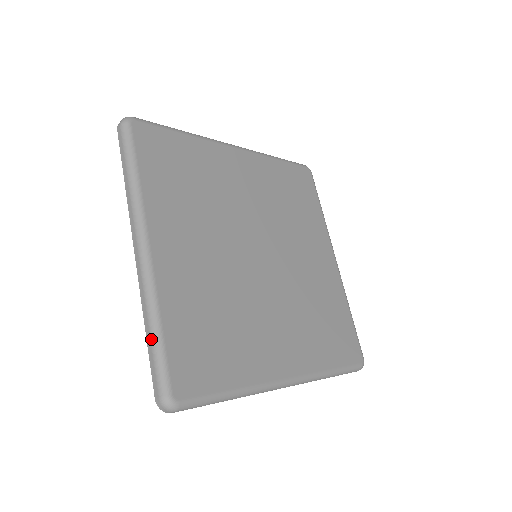
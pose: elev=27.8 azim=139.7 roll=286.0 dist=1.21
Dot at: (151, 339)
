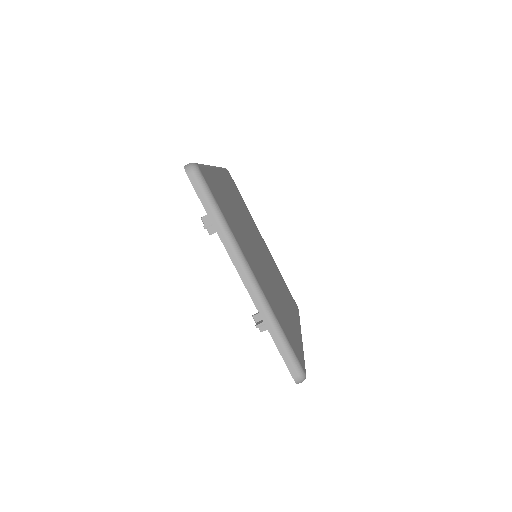
Dot at: occluded
